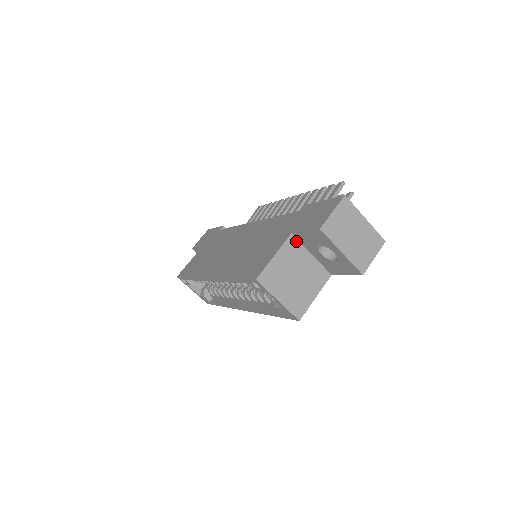
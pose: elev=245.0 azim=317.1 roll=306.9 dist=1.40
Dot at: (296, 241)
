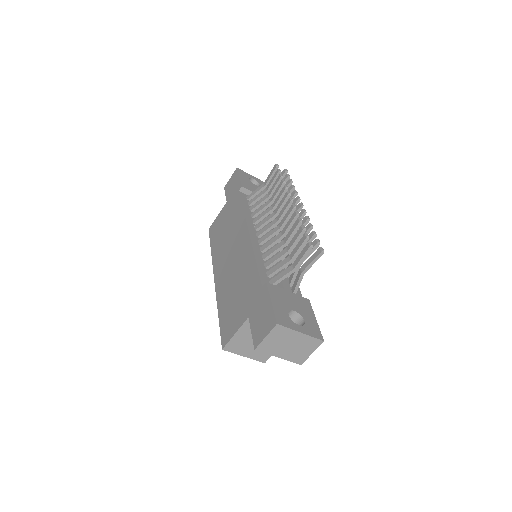
Dot at: occluded
